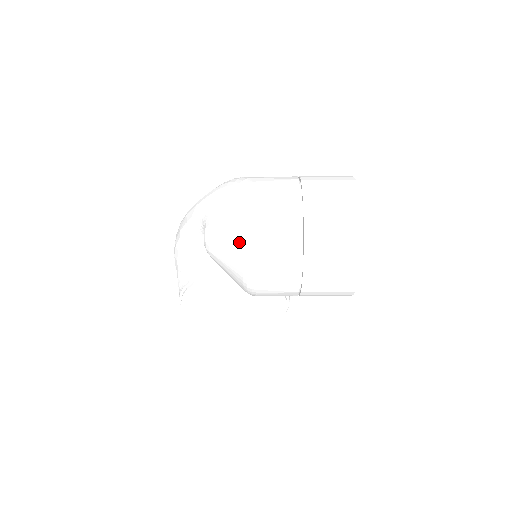
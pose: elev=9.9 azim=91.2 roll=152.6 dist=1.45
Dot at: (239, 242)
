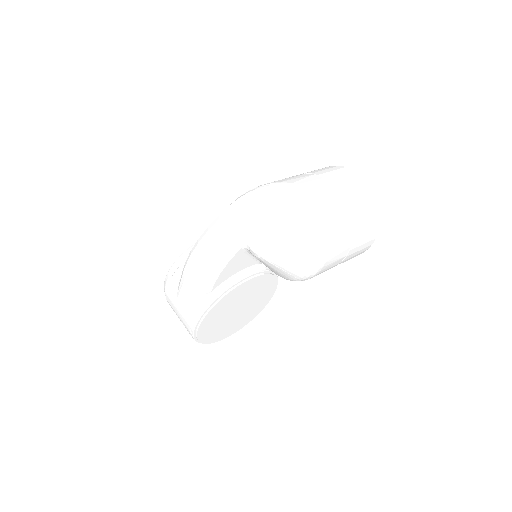
Dot at: (313, 233)
